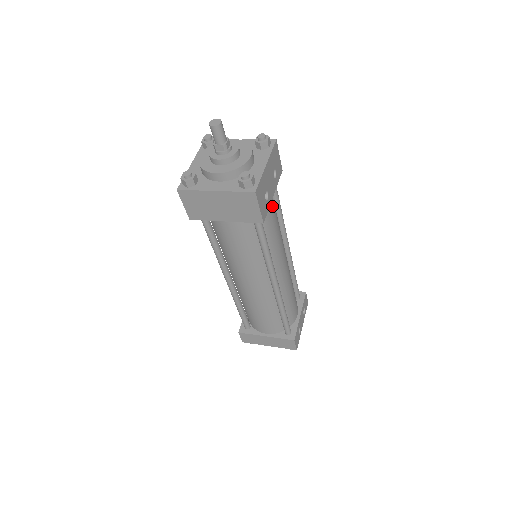
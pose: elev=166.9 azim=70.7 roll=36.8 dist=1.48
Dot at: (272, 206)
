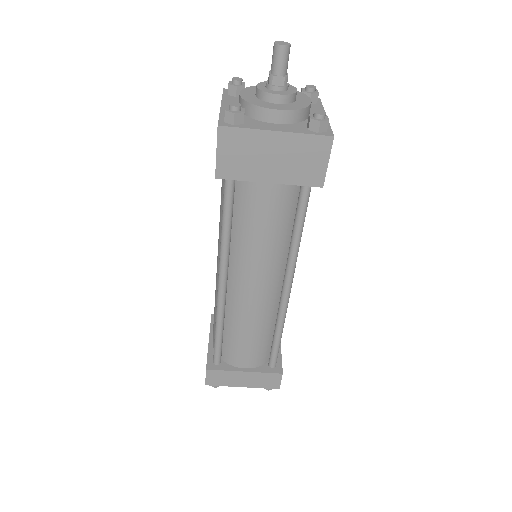
Dot at: occluded
